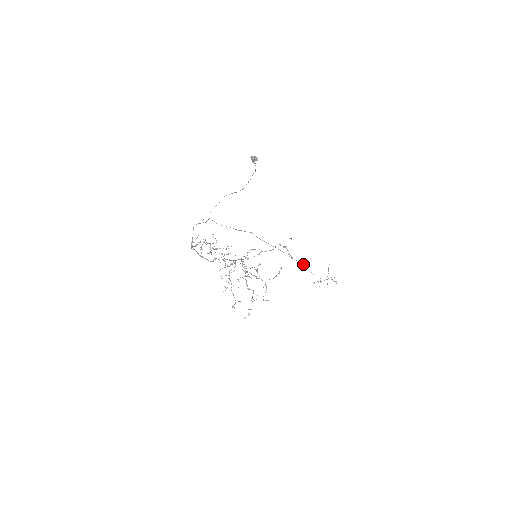
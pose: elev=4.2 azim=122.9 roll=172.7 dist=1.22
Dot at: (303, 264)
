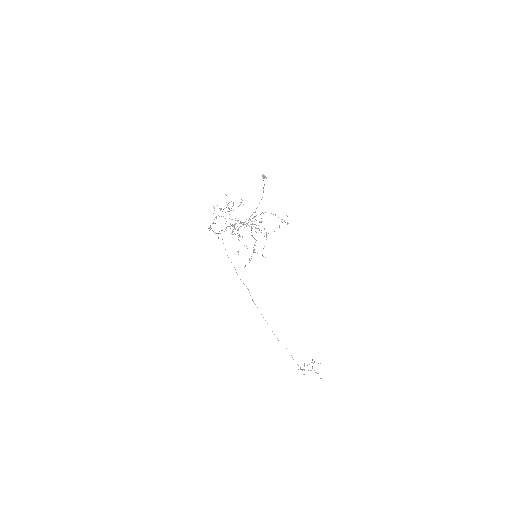
Dot at: occluded
